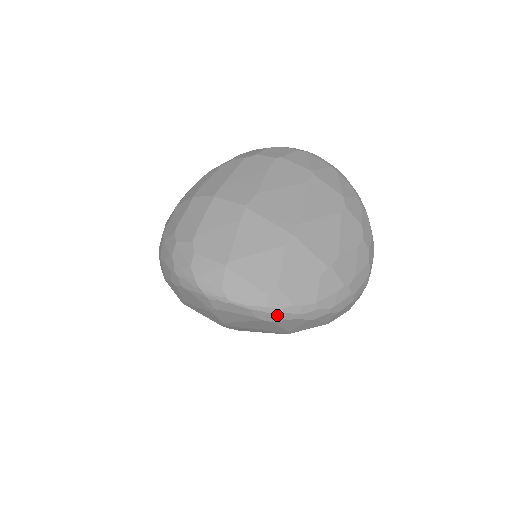
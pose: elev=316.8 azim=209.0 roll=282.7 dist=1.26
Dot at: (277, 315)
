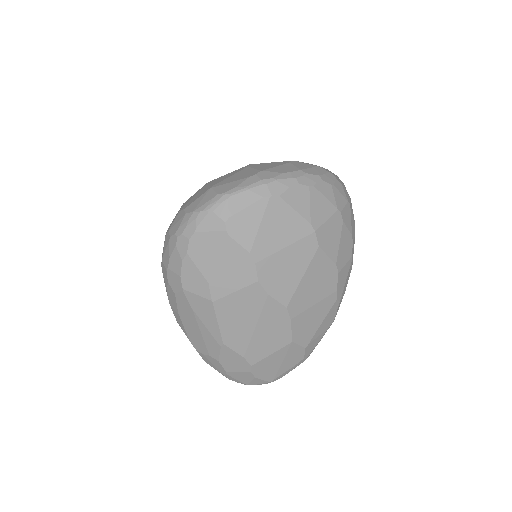
Dot at: (276, 185)
